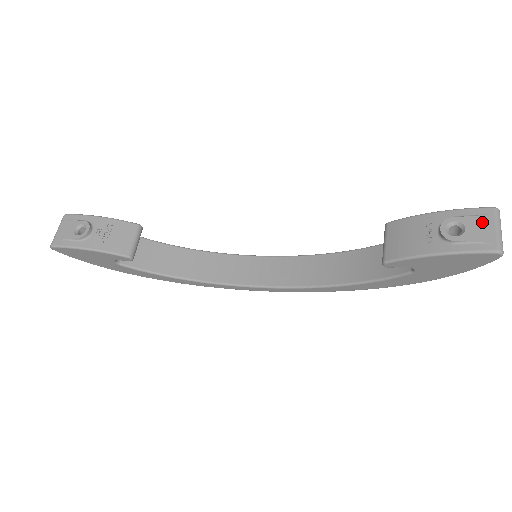
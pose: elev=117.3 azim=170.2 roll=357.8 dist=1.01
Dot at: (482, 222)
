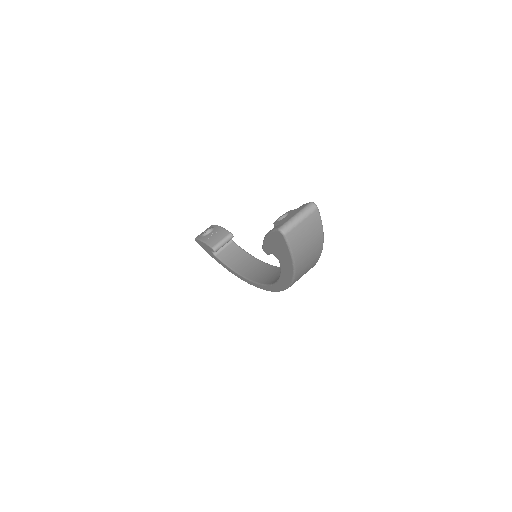
Dot at: (295, 211)
